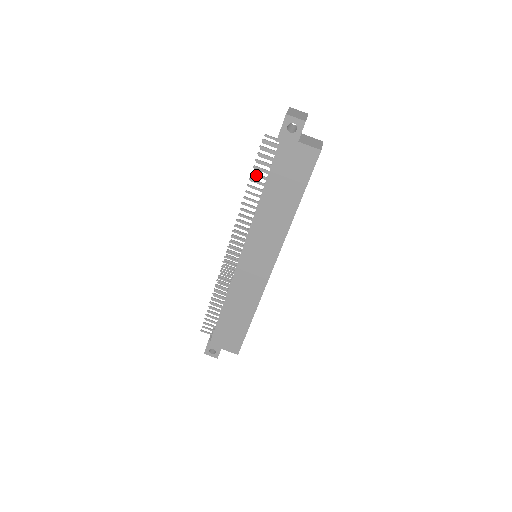
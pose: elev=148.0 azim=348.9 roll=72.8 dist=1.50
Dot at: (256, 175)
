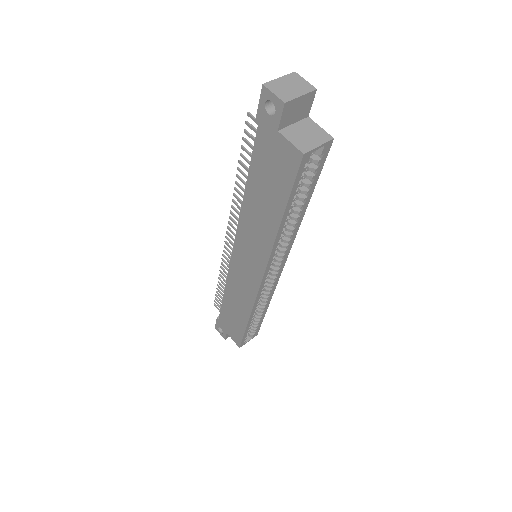
Dot at: (244, 159)
